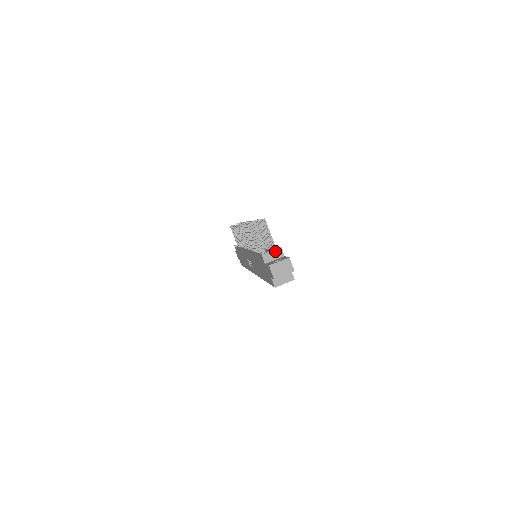
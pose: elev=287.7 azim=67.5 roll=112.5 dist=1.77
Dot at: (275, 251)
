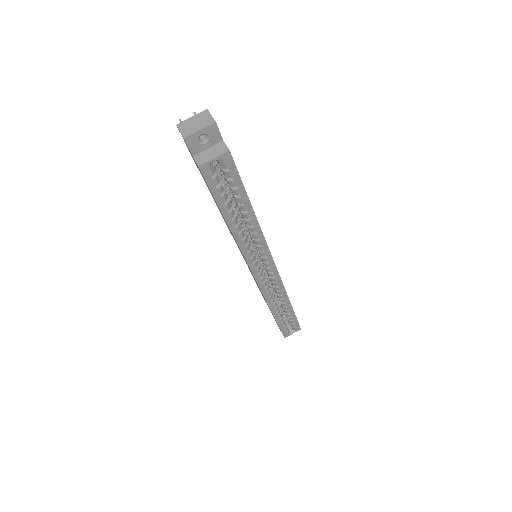
Dot at: occluded
